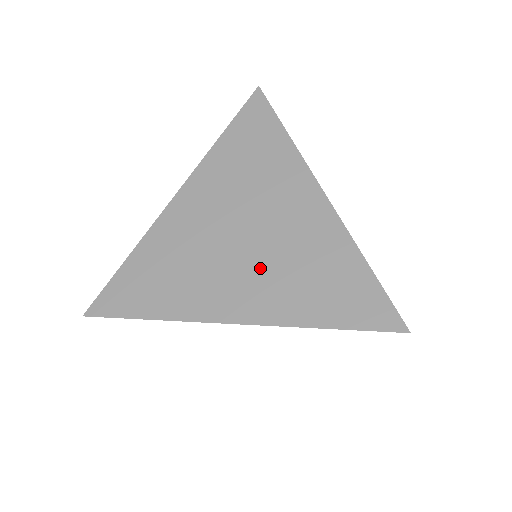
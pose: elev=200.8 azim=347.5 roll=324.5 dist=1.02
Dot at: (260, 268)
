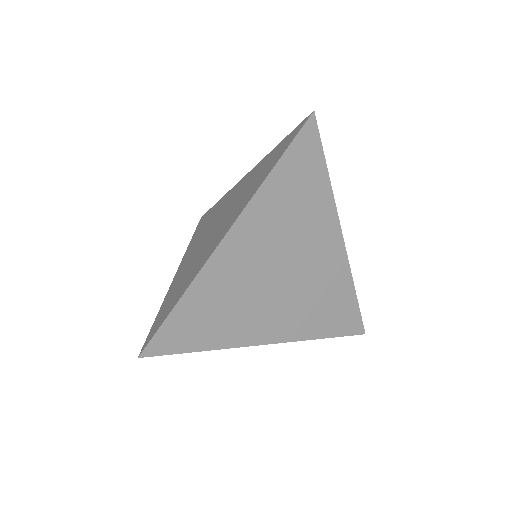
Dot at: (292, 302)
